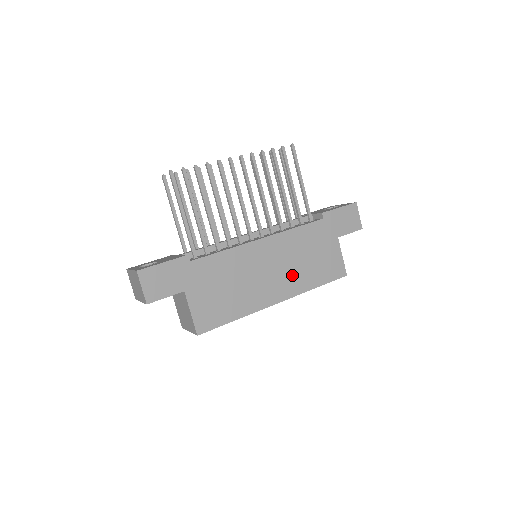
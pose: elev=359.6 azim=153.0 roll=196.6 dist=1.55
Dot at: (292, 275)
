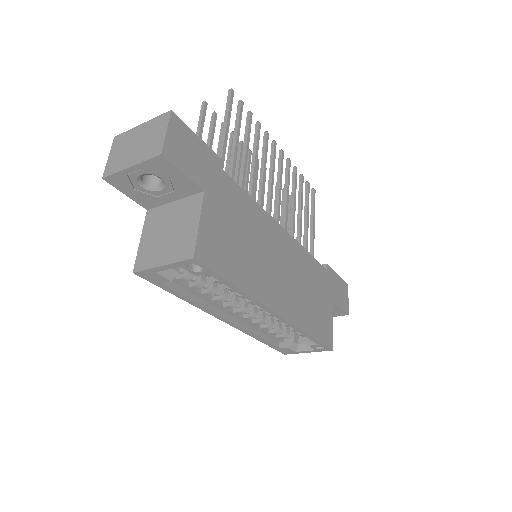
Dot at: (296, 296)
